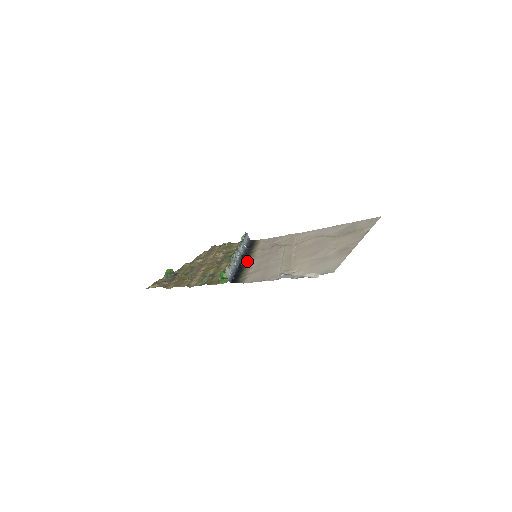
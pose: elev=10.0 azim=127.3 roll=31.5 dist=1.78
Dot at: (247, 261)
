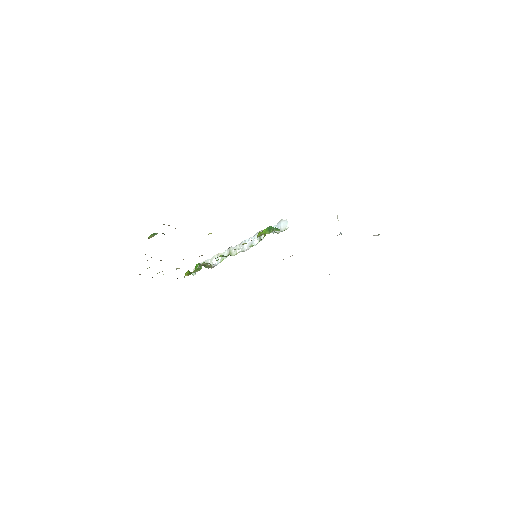
Dot at: occluded
